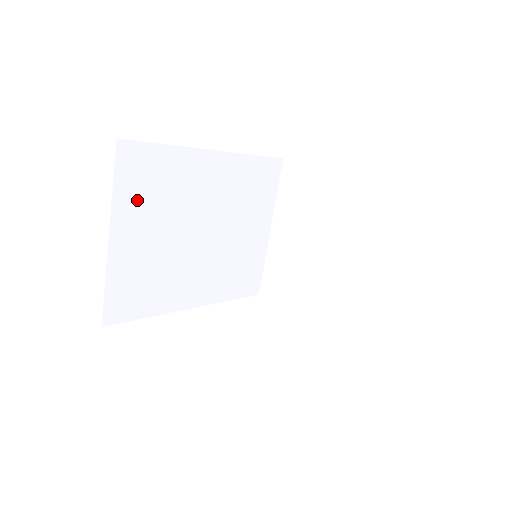
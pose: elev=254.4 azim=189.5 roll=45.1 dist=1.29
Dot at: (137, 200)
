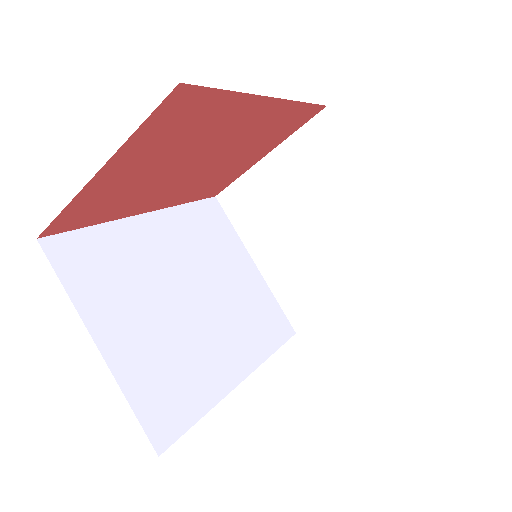
Dot at: (101, 292)
